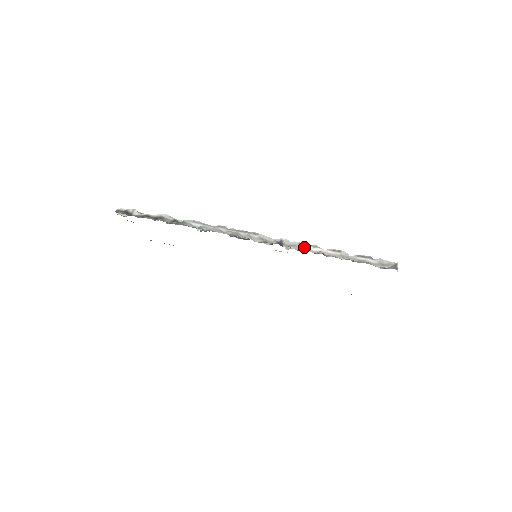
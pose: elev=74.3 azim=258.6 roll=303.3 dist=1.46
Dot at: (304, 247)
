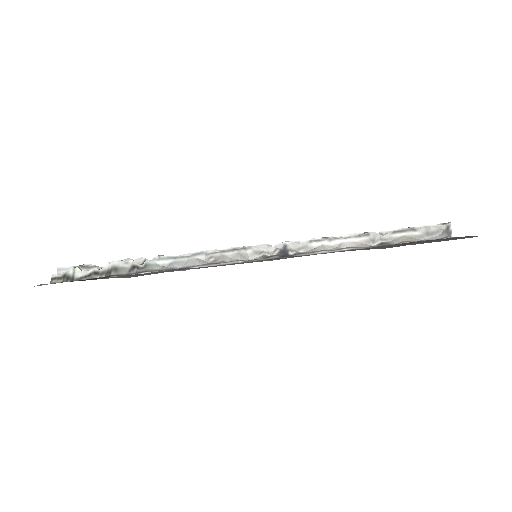
Dot at: (317, 245)
